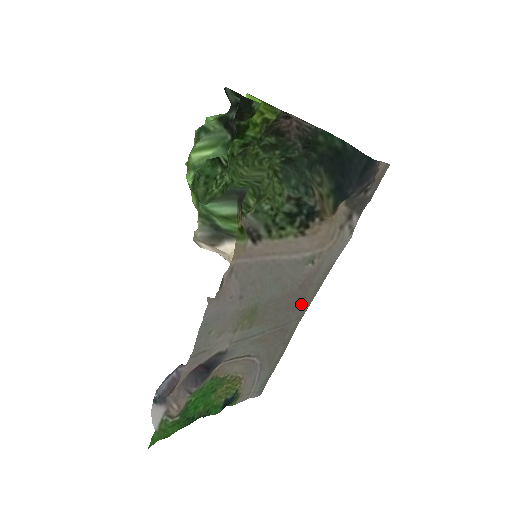
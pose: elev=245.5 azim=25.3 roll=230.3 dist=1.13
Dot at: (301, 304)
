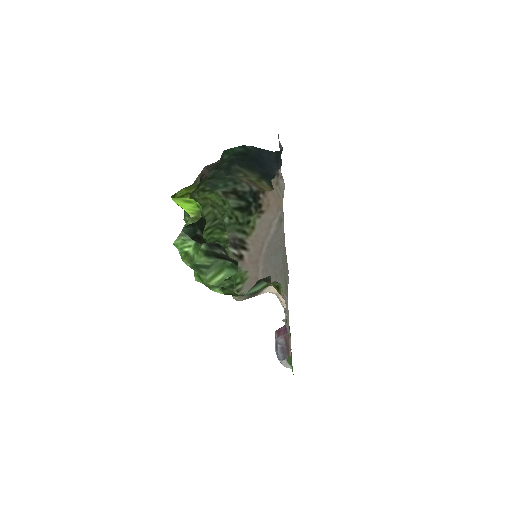
Dot at: (284, 234)
